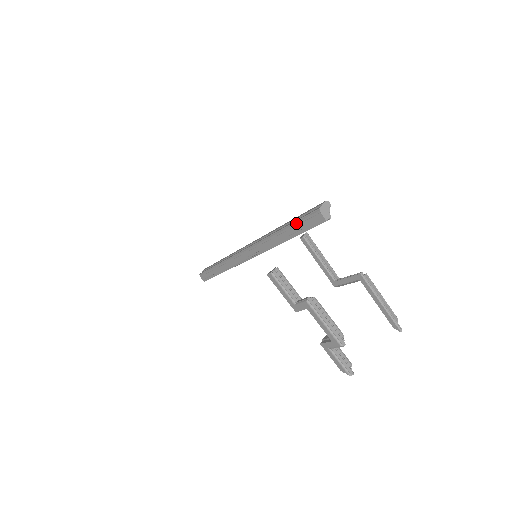
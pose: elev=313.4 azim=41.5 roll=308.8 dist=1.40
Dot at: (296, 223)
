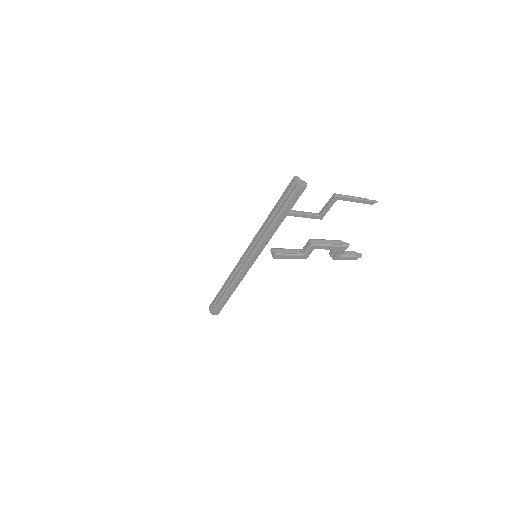
Dot at: (284, 207)
